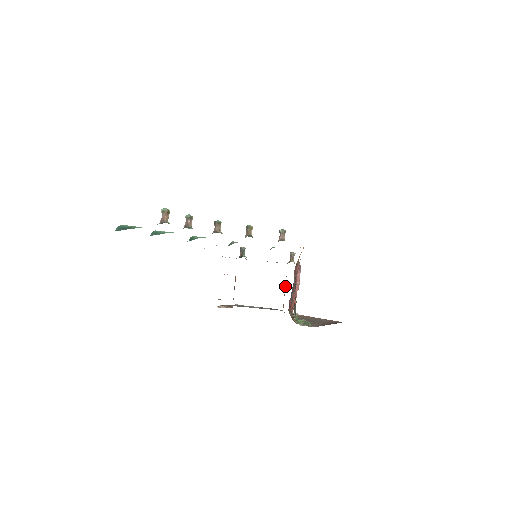
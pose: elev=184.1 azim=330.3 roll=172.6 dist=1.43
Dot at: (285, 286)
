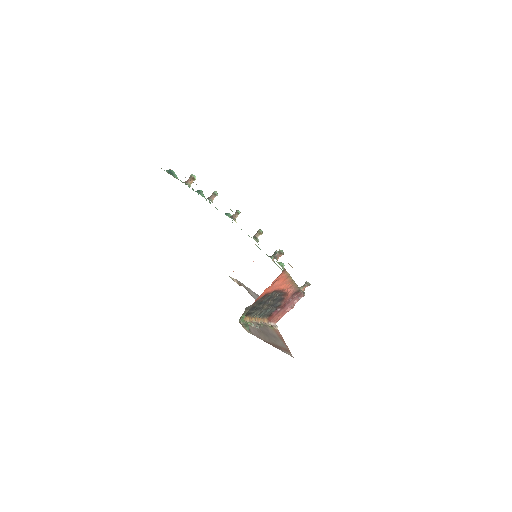
Dot at: occluded
